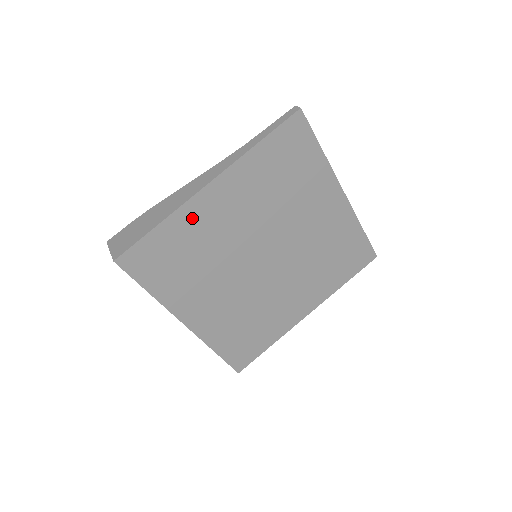
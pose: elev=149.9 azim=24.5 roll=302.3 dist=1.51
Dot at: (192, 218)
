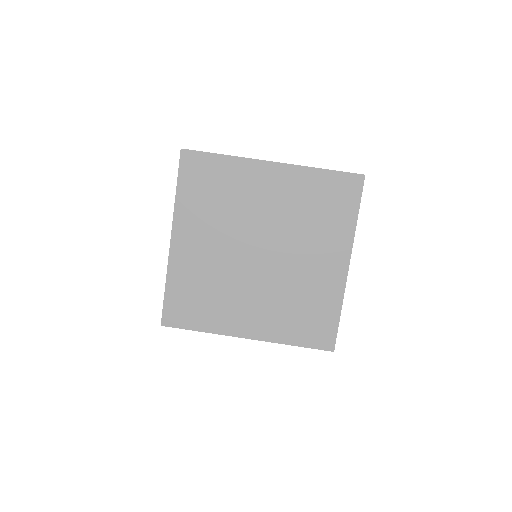
Dot at: (181, 267)
